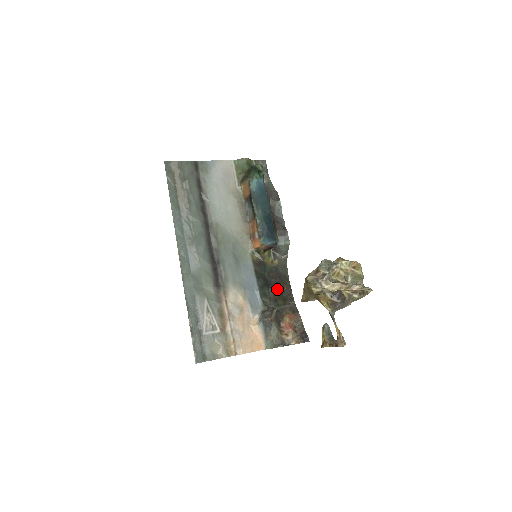
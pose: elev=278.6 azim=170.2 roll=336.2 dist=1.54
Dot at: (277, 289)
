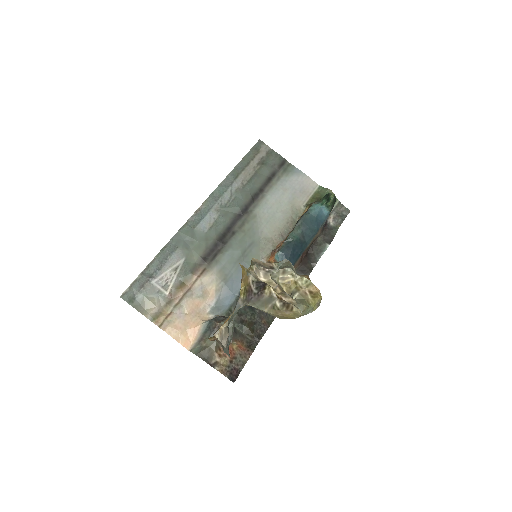
Dot at: (255, 314)
